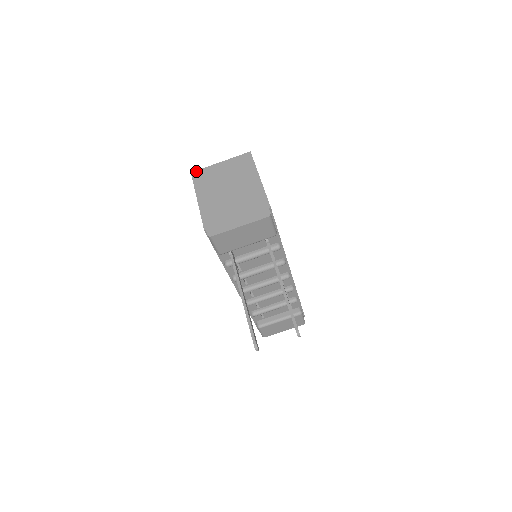
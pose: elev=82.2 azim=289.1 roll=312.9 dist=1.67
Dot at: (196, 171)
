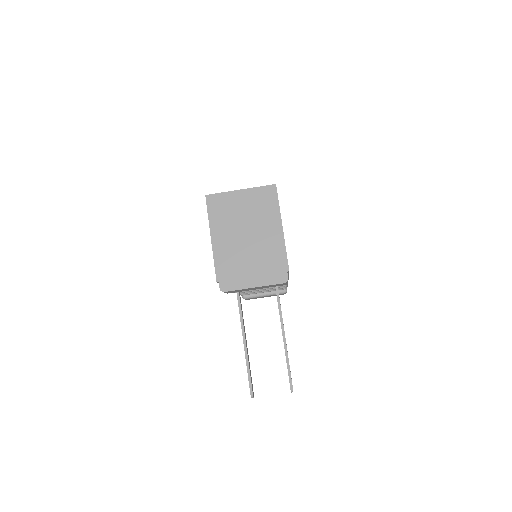
Dot at: (211, 195)
